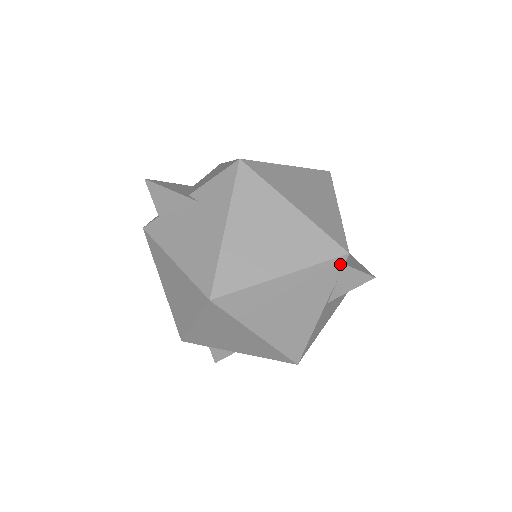
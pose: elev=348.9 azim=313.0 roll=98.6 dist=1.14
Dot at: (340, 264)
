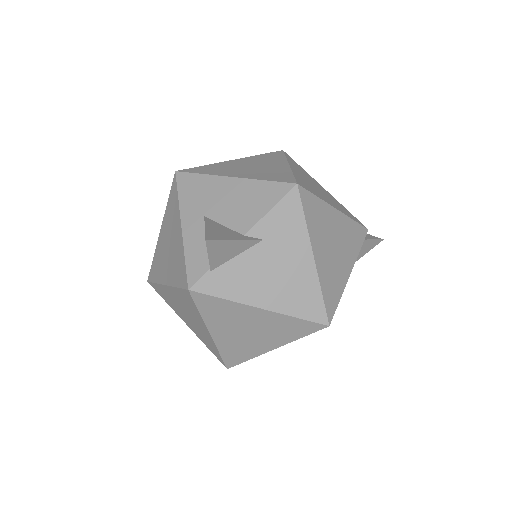
Dot at: (365, 241)
